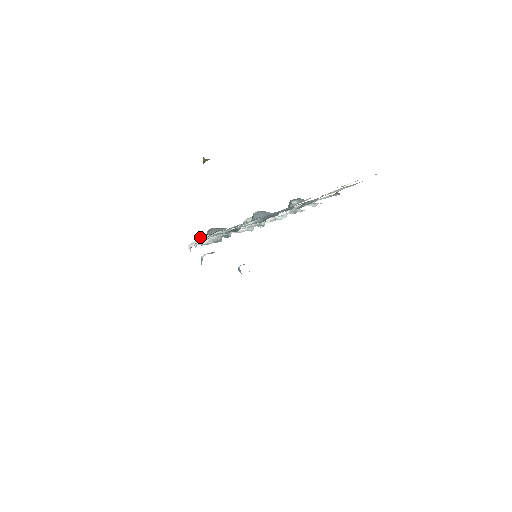
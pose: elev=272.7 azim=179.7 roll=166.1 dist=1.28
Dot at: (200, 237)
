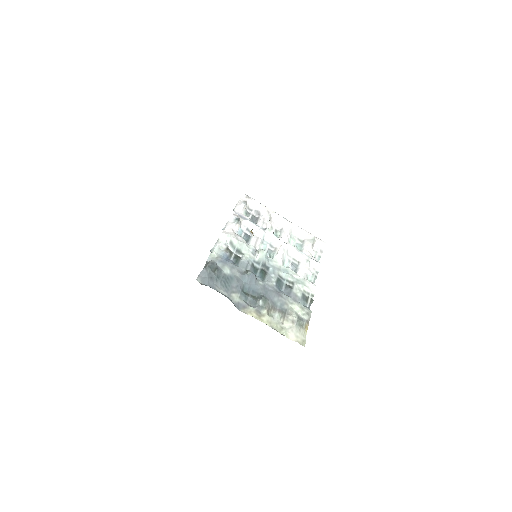
Dot at: (225, 234)
